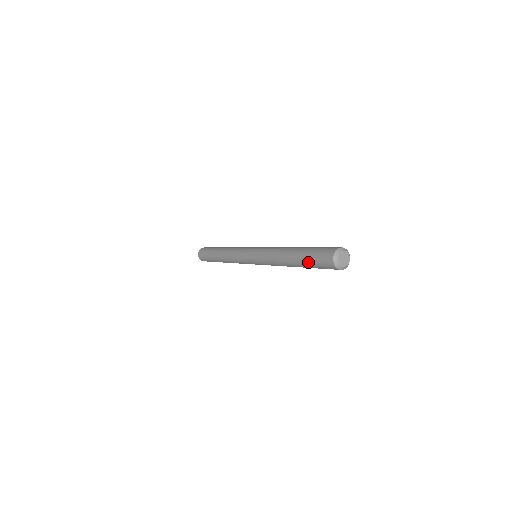
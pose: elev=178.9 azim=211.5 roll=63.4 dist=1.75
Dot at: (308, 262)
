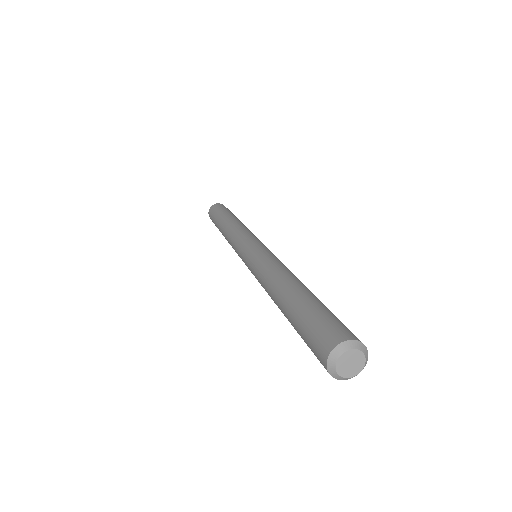
Dot at: (301, 337)
